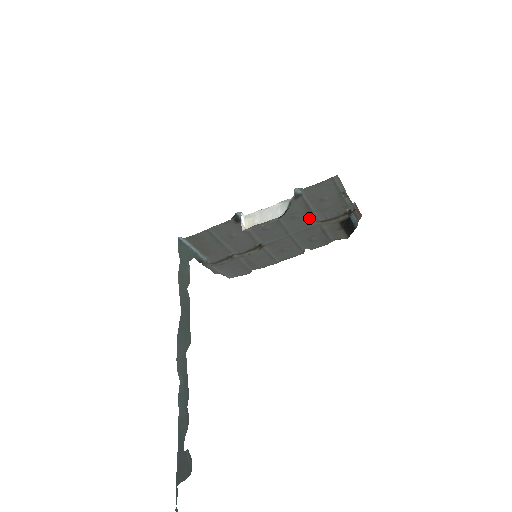
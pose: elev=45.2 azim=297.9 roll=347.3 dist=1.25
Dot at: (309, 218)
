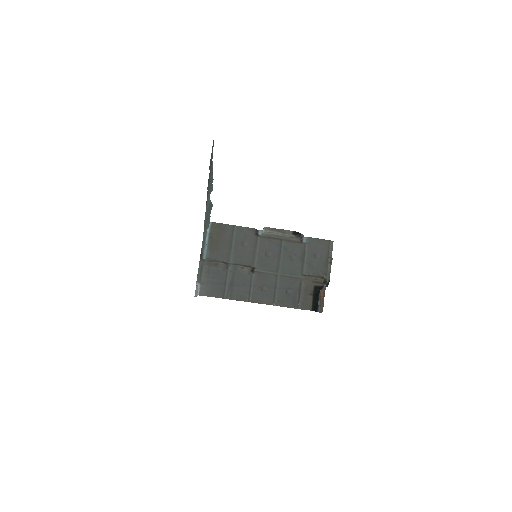
Dot at: (299, 266)
